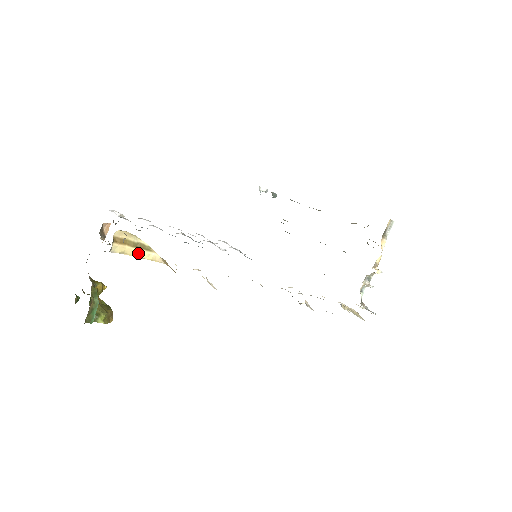
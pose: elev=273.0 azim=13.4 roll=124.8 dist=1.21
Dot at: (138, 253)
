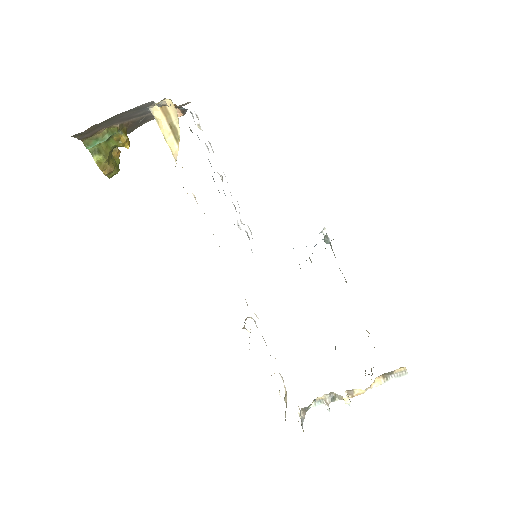
Dot at: (167, 133)
